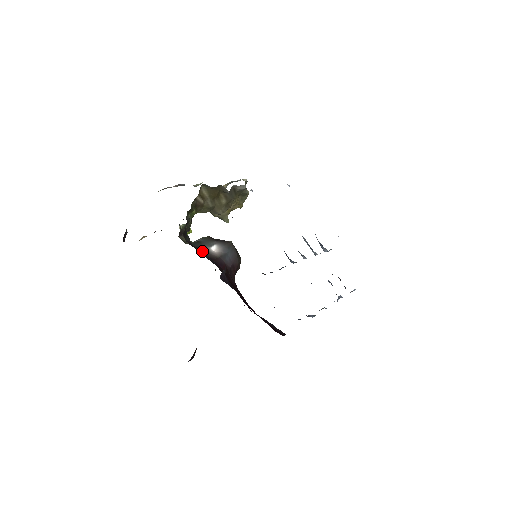
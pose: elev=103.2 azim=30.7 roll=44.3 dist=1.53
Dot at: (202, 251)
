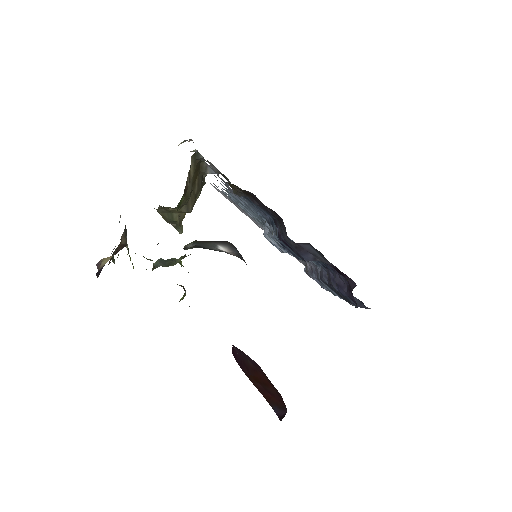
Dot at: occluded
